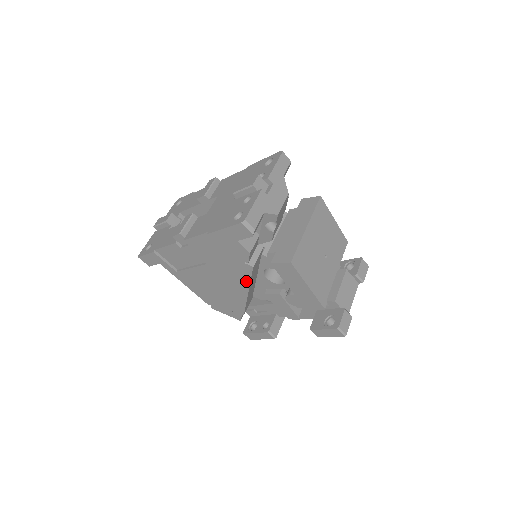
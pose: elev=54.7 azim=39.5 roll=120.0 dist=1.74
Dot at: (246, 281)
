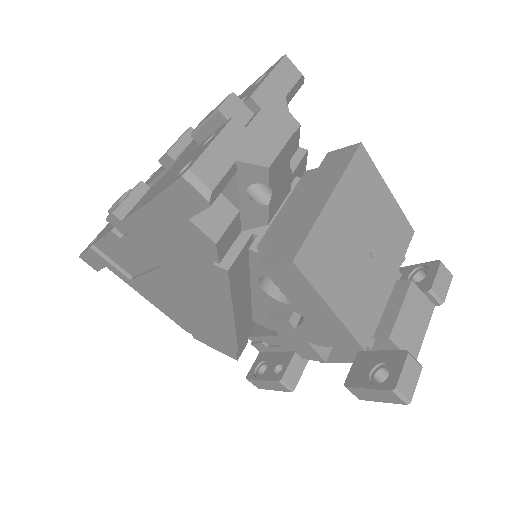
Dot at: (225, 297)
